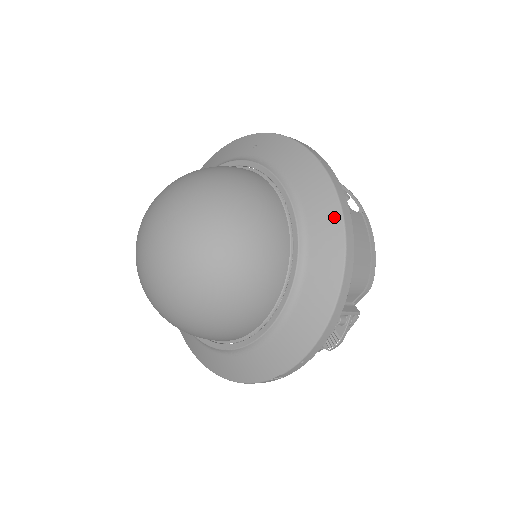
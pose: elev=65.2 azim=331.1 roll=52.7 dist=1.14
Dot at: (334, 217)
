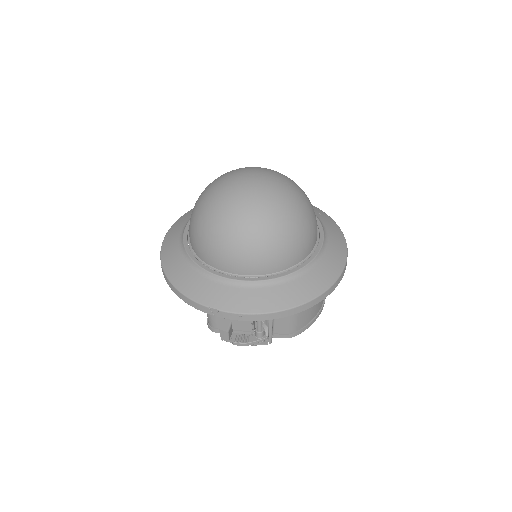
Dot at: (334, 274)
